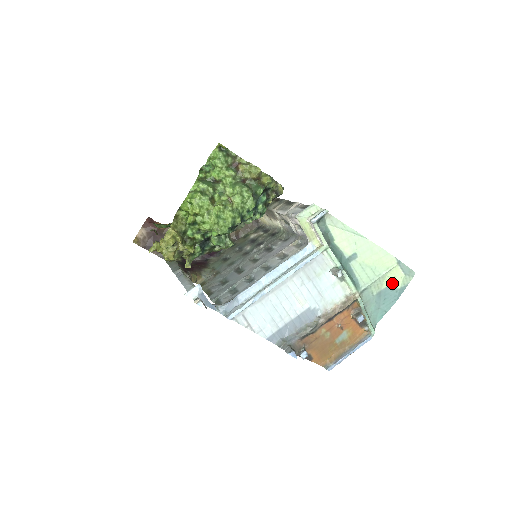
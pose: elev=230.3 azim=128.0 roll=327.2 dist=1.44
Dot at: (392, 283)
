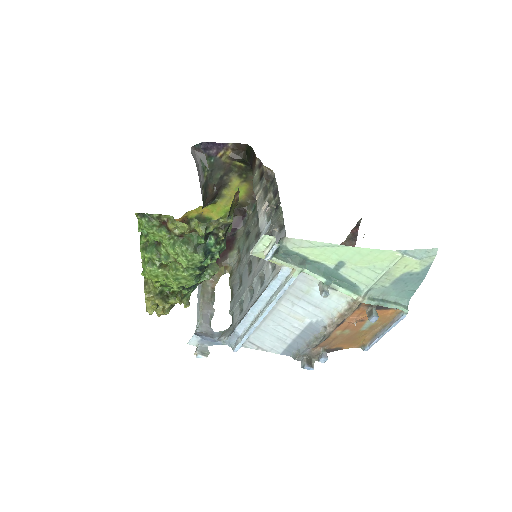
Dot at: (406, 270)
